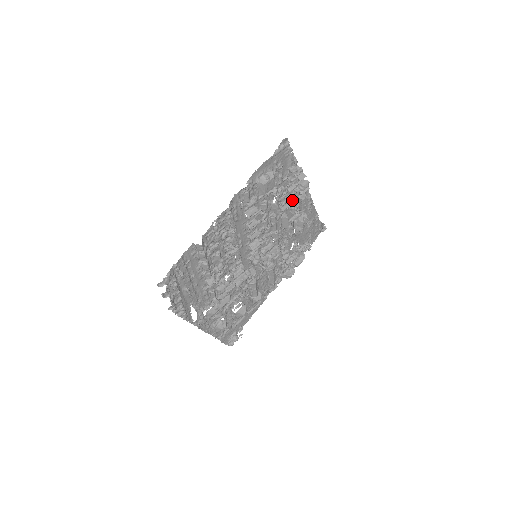
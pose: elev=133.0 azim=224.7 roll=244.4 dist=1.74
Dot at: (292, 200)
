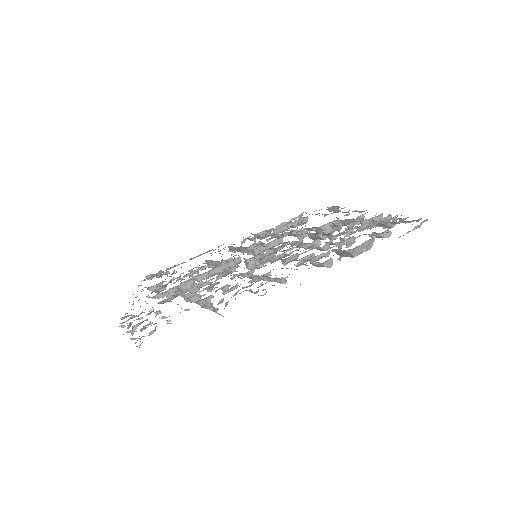
Dot at: (347, 222)
